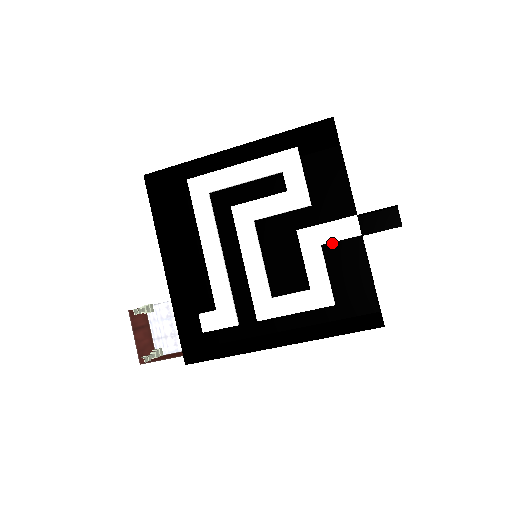
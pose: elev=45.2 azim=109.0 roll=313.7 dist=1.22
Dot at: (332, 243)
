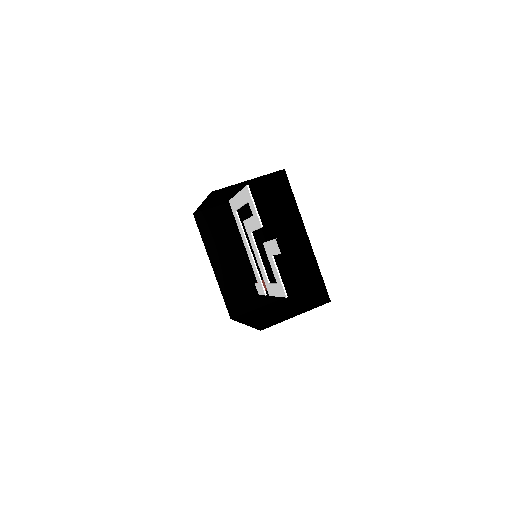
Dot at: occluded
